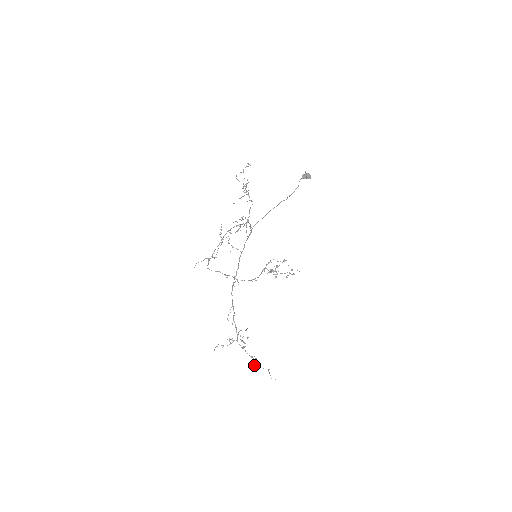
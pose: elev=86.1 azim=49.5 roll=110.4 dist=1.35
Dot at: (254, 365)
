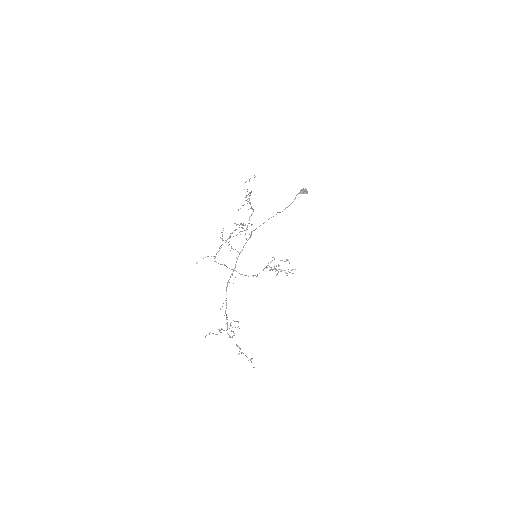
Dot at: (239, 353)
